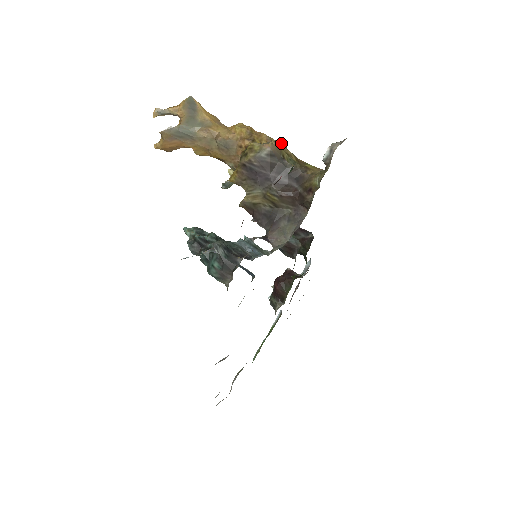
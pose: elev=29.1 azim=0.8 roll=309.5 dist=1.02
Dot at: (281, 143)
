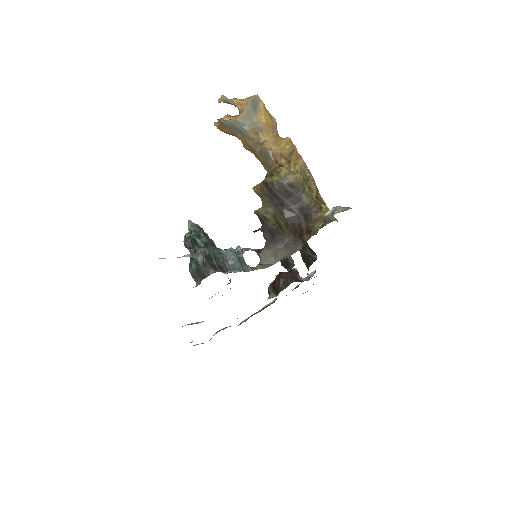
Dot at: (311, 174)
